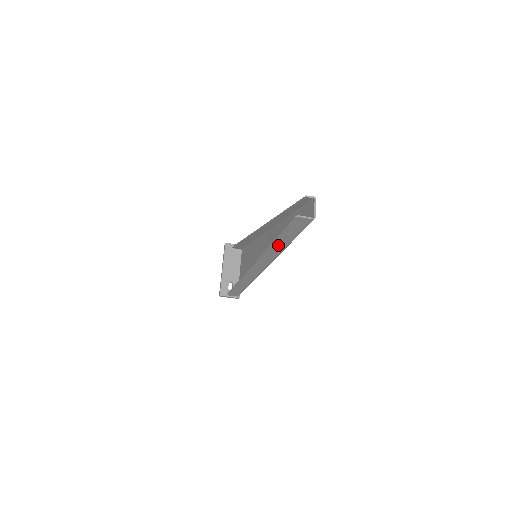
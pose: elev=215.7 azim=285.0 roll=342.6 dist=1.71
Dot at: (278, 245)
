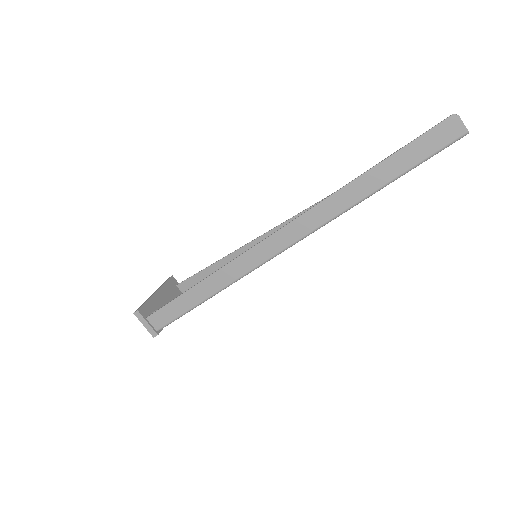
Dot at: (368, 182)
